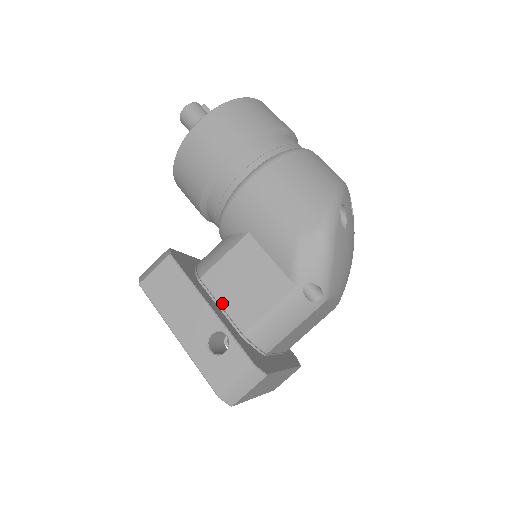
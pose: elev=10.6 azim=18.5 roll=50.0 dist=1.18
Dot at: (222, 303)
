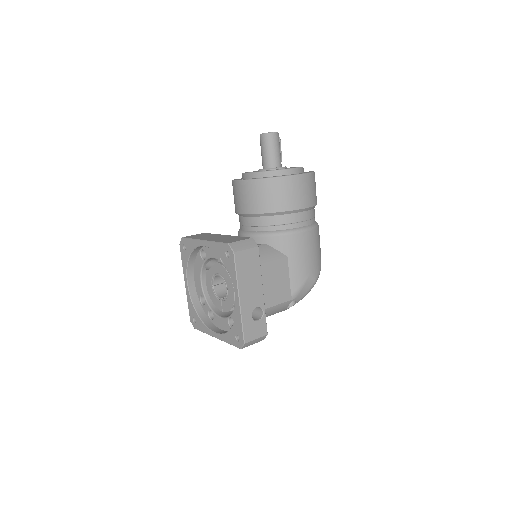
Dot at: occluded
